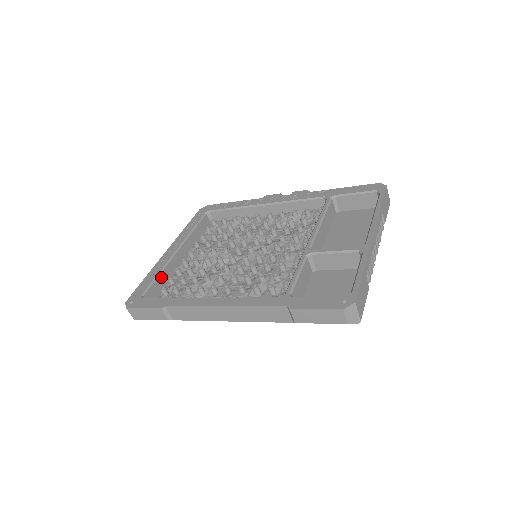
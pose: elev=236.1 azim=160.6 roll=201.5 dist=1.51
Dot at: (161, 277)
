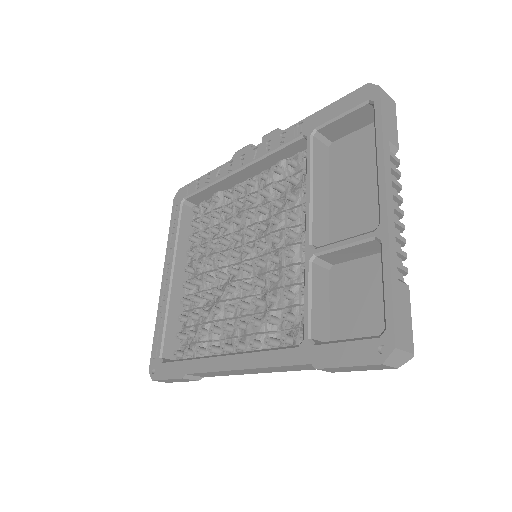
Dot at: (170, 320)
